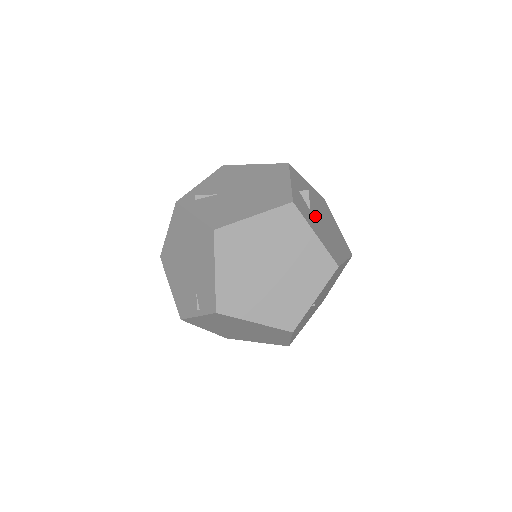
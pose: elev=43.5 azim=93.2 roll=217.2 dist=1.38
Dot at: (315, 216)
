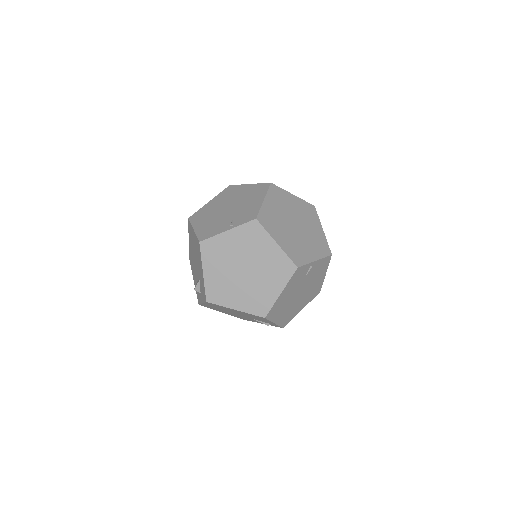
Dot at: occluded
